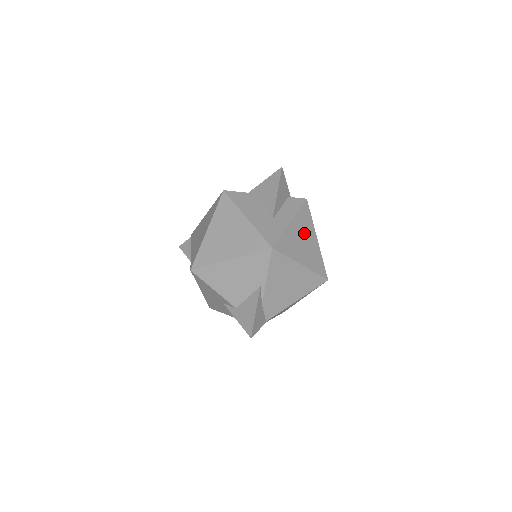
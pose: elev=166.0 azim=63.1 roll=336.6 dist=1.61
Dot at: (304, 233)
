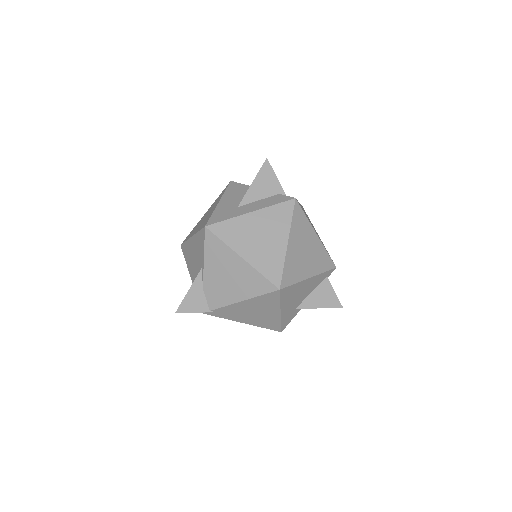
Dot at: (267, 229)
